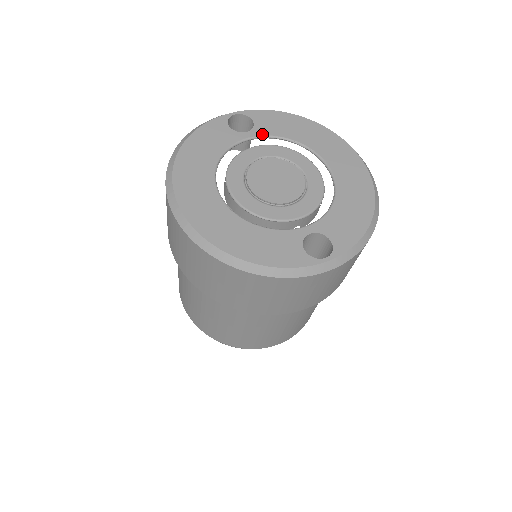
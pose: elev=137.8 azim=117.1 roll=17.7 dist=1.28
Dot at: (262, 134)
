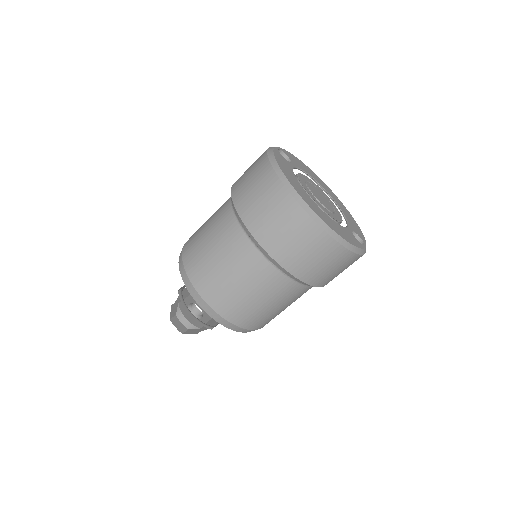
Dot at: (297, 166)
